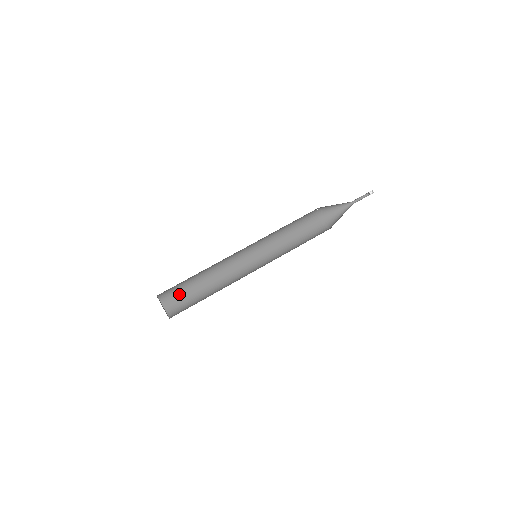
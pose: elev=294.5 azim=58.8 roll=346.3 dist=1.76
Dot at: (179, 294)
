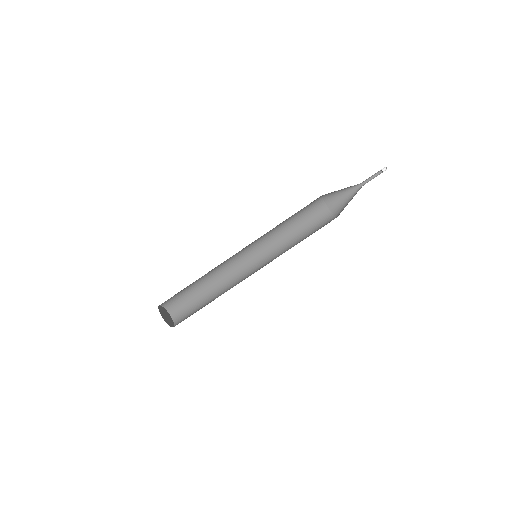
Dot at: (181, 297)
